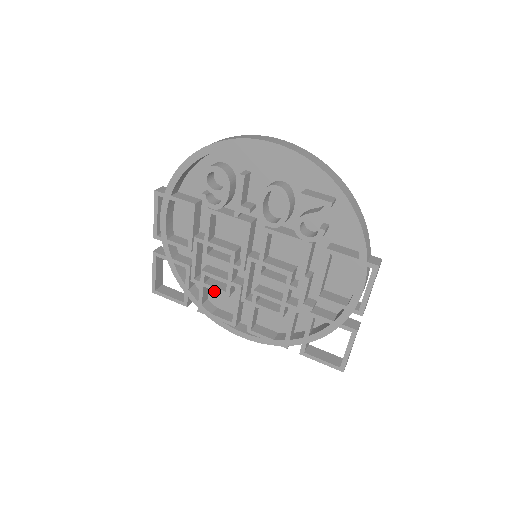
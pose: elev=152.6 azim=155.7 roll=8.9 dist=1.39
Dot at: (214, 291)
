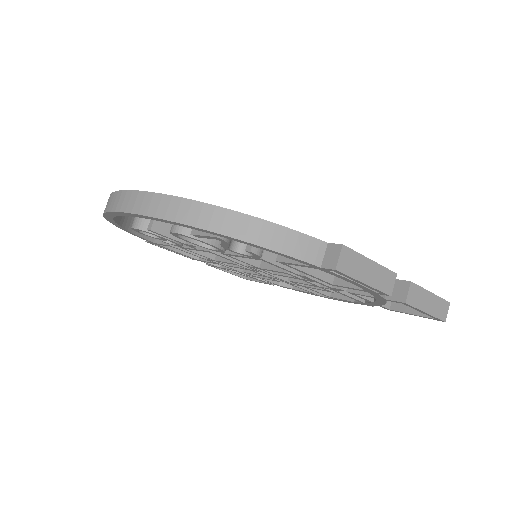
Dot at: occluded
